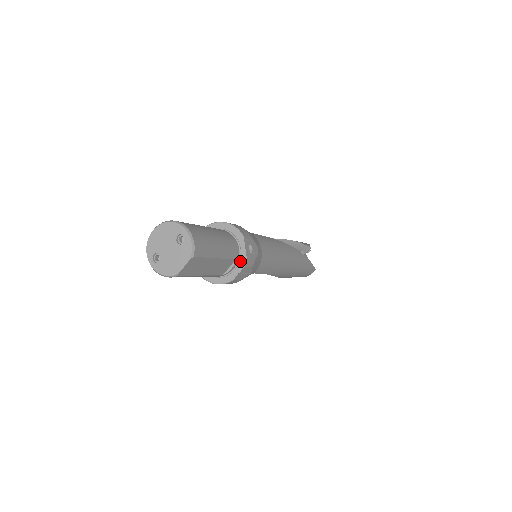
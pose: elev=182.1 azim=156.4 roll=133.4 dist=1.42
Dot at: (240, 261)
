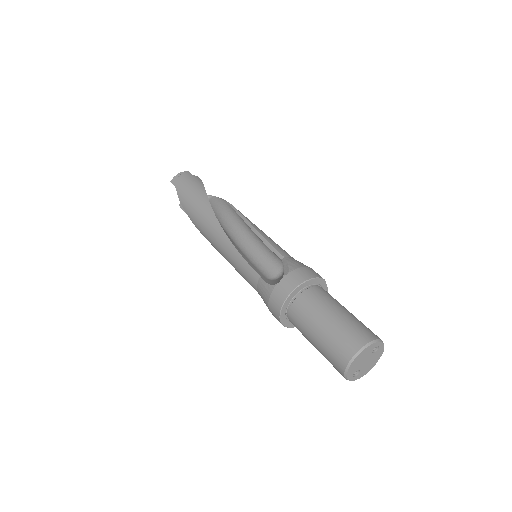
Dot at: occluded
